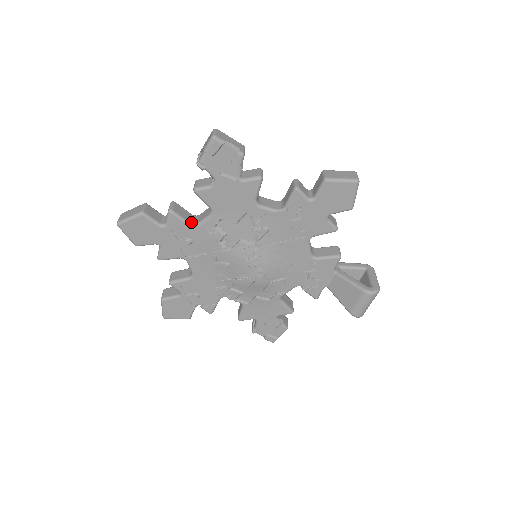
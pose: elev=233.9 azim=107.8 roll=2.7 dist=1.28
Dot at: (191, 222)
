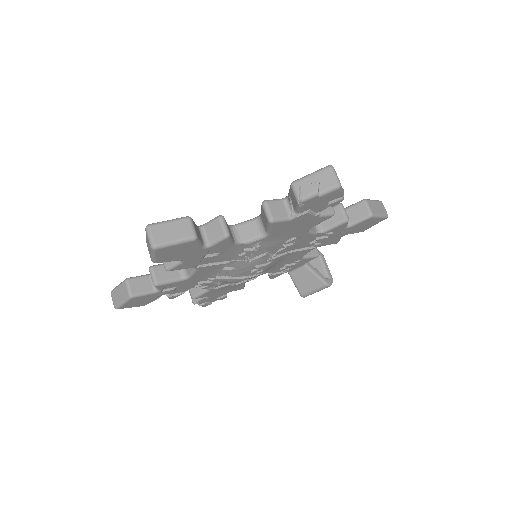
Dot at: (234, 241)
